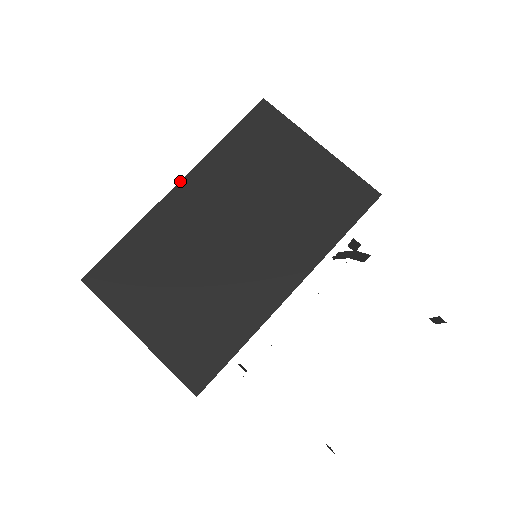
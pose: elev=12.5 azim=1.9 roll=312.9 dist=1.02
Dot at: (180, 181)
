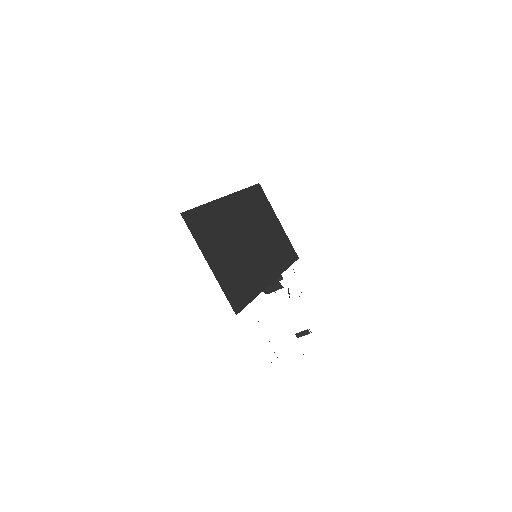
Dot at: (228, 195)
